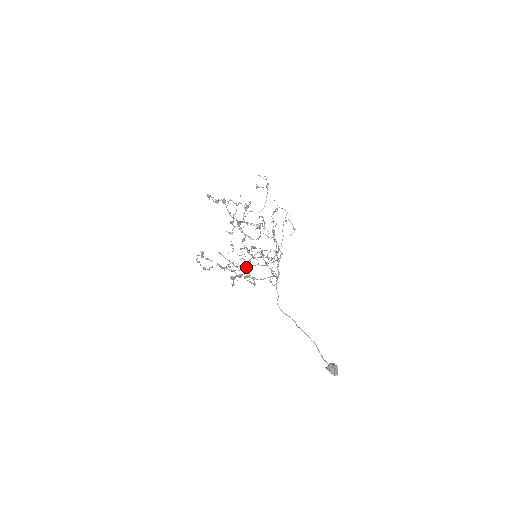
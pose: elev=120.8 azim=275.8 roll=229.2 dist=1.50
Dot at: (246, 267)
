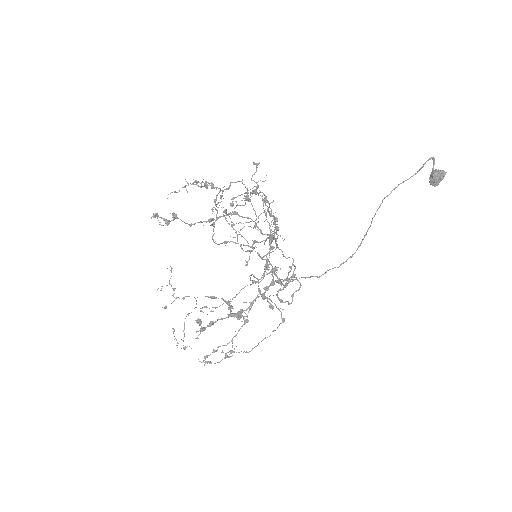
Dot at: (258, 294)
